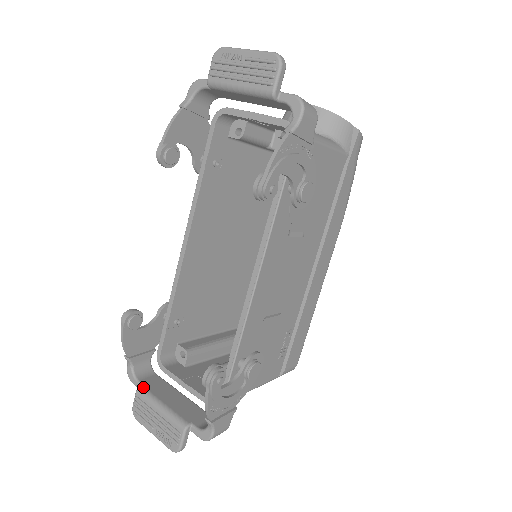
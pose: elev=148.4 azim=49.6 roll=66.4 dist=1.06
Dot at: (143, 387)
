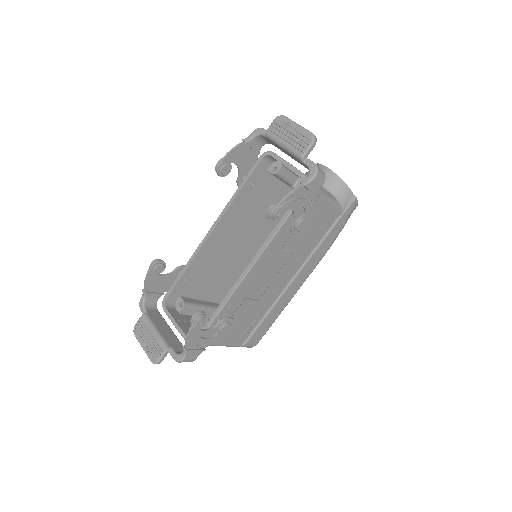
Dot at: (147, 314)
